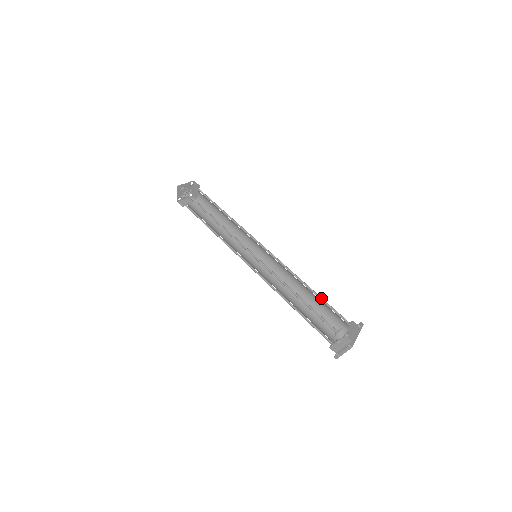
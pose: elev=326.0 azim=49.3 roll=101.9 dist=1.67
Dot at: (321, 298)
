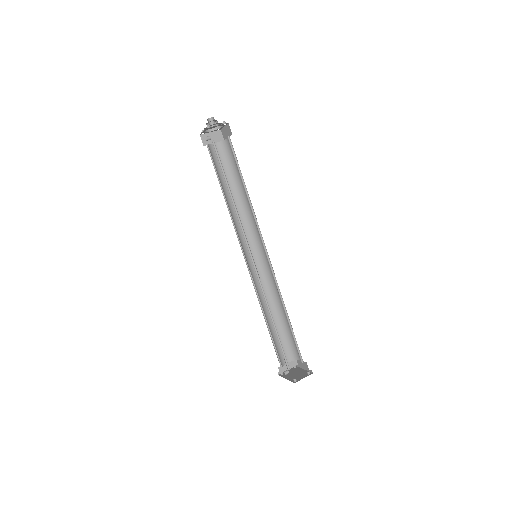
Dot at: (292, 330)
